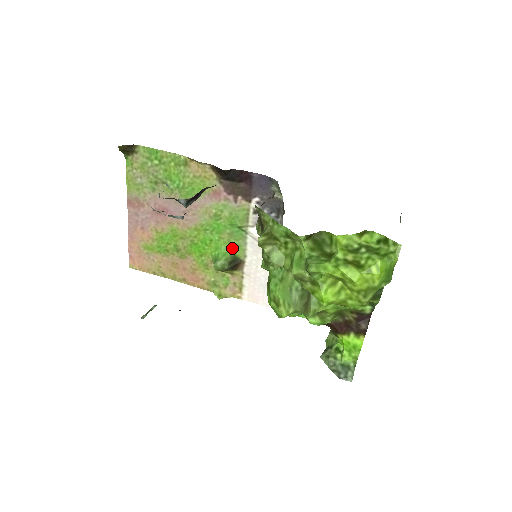
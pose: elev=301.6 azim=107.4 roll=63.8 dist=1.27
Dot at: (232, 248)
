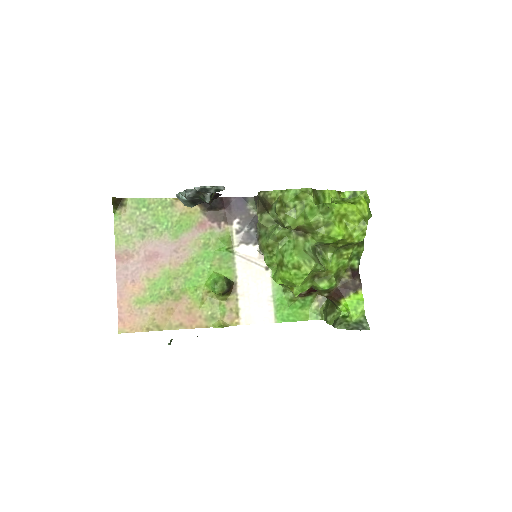
Dot at: (223, 272)
